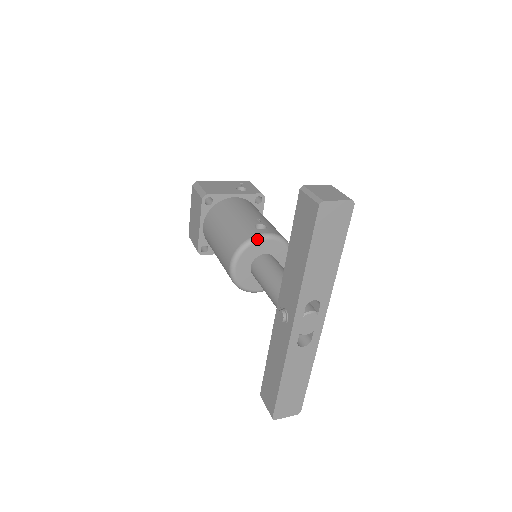
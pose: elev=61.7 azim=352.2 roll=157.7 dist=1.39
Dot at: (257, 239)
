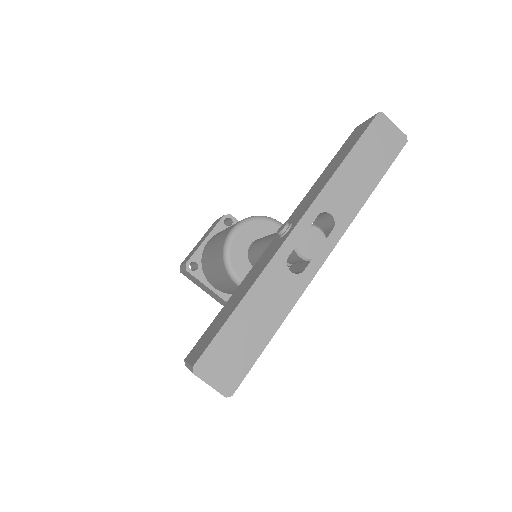
Dot at: (273, 220)
